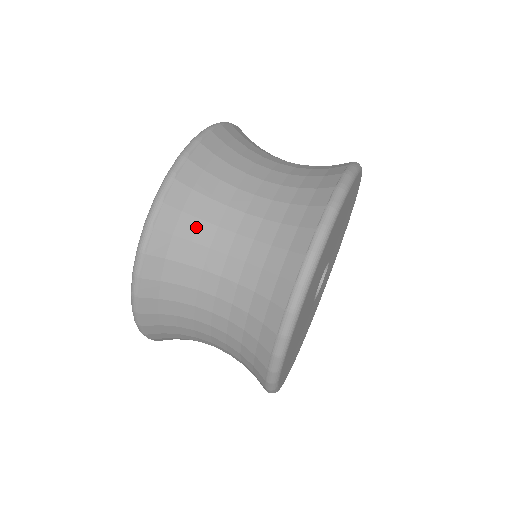
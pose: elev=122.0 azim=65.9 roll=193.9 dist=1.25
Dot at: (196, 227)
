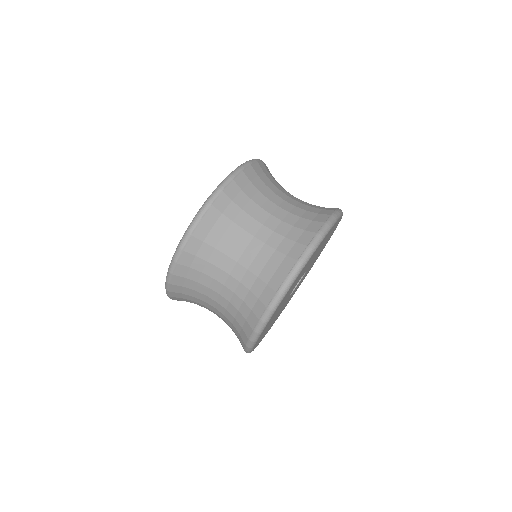
Dot at: (229, 226)
